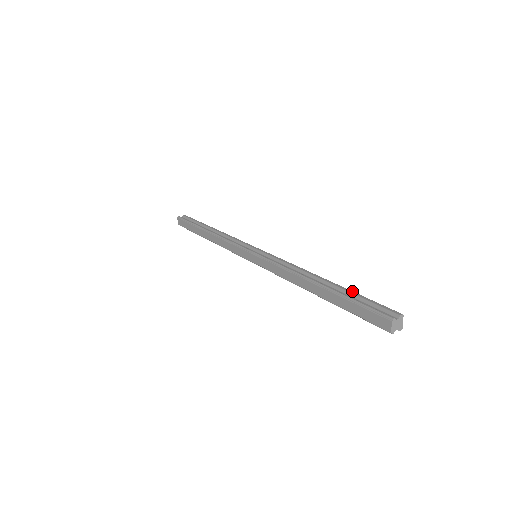
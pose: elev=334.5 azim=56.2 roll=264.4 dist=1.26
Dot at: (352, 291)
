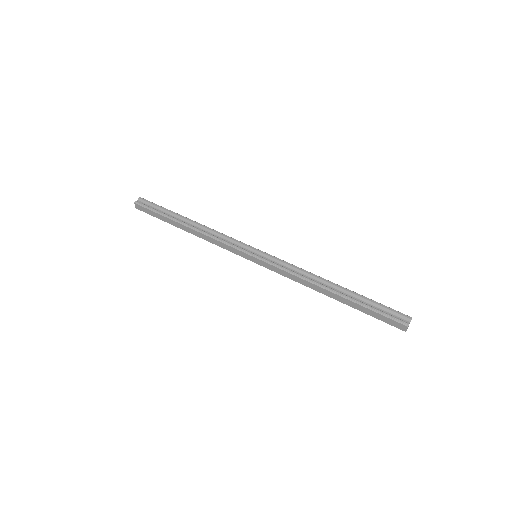
Dot at: (366, 297)
